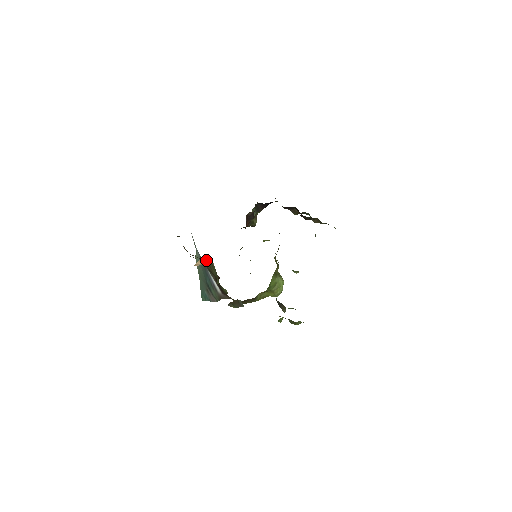
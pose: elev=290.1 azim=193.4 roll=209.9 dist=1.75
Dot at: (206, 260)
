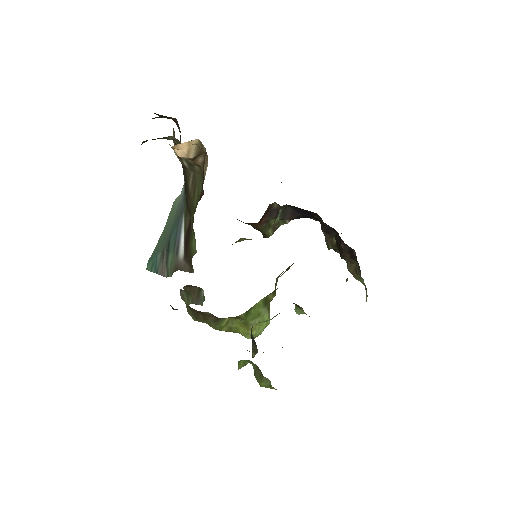
Dot at: (197, 161)
